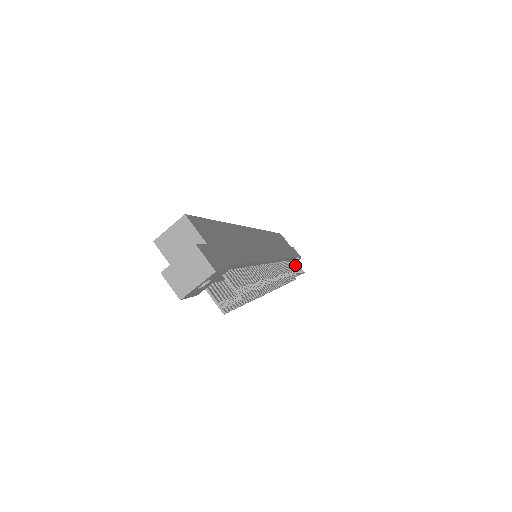
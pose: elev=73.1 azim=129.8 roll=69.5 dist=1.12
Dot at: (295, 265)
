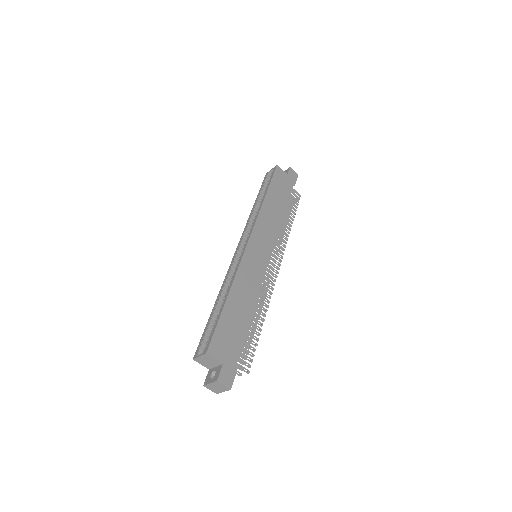
Dot at: (291, 202)
